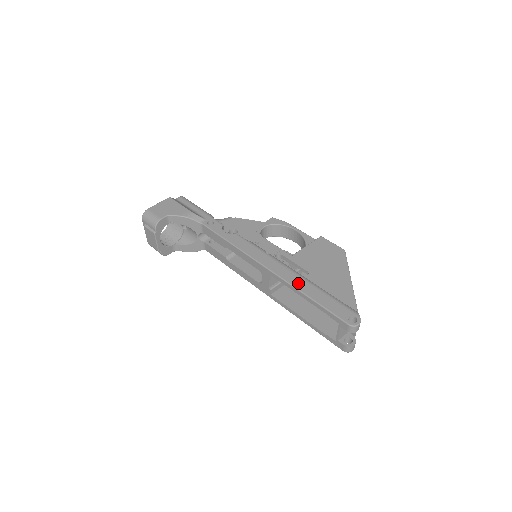
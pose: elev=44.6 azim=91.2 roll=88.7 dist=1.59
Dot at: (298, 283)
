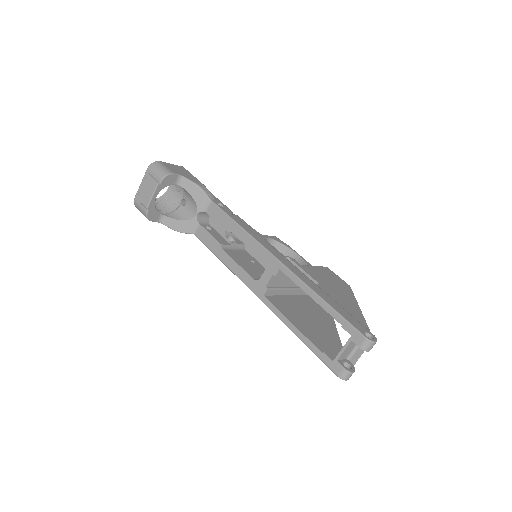
Dot at: (311, 284)
